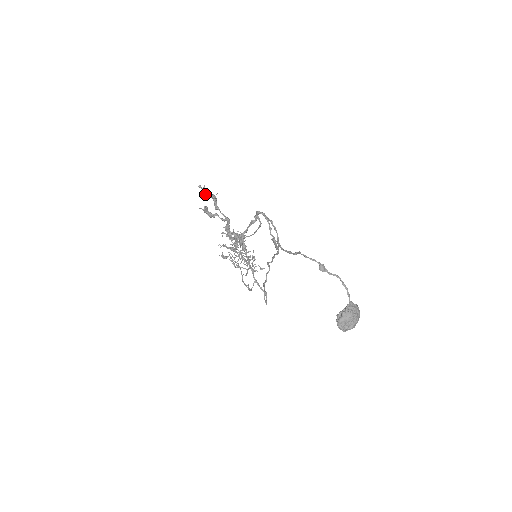
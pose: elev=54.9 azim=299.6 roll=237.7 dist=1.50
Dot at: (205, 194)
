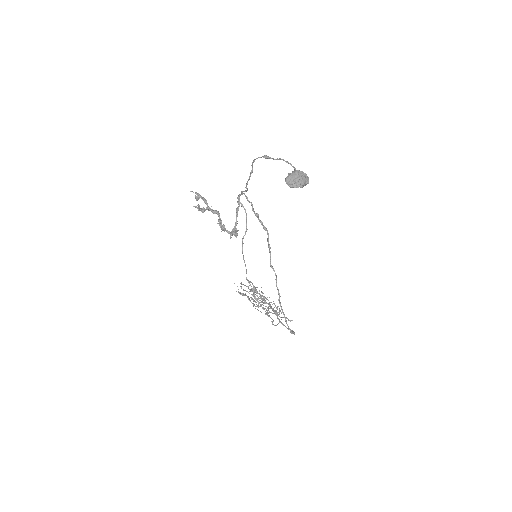
Dot at: (197, 197)
